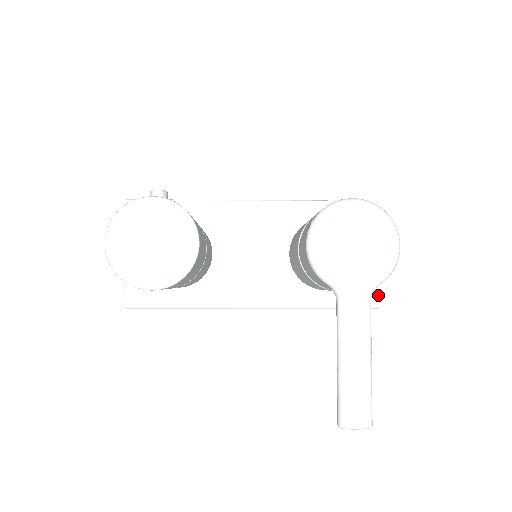
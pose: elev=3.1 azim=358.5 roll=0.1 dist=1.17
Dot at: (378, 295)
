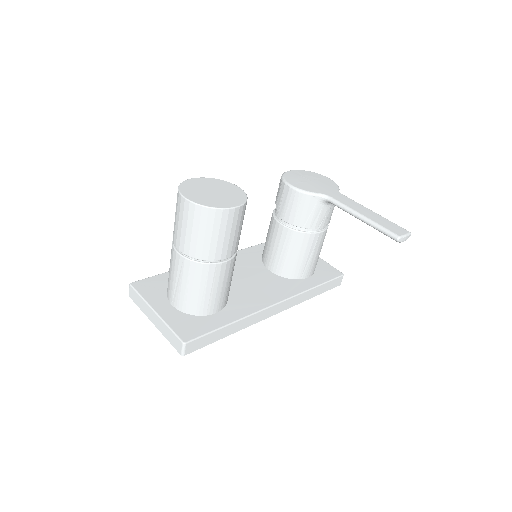
Dot at: (336, 269)
